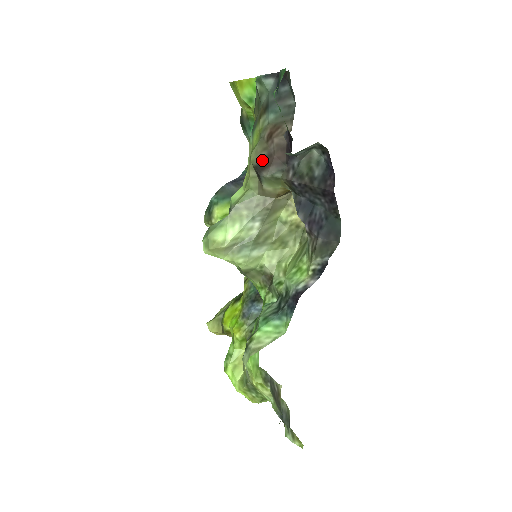
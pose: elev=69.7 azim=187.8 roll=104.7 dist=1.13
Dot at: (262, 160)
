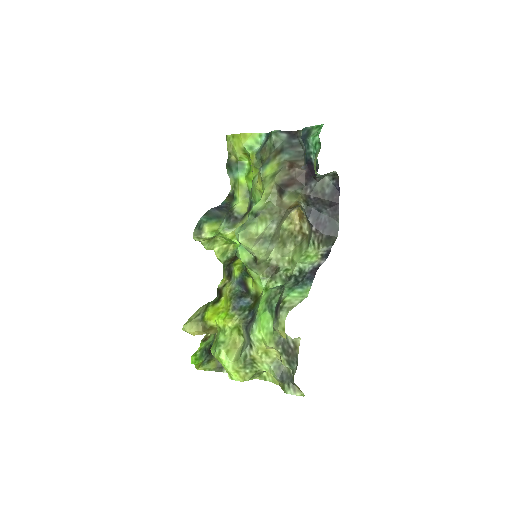
Dot at: (286, 181)
